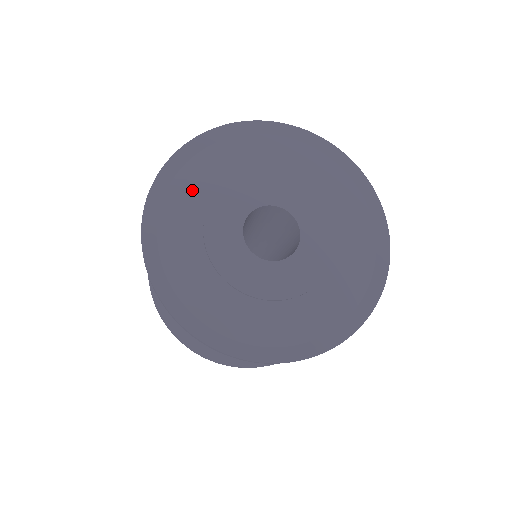
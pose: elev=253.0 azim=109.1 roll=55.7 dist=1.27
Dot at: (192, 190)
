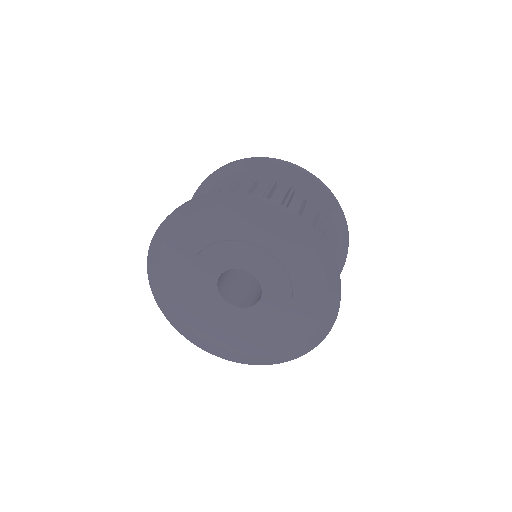
Dot at: (195, 233)
